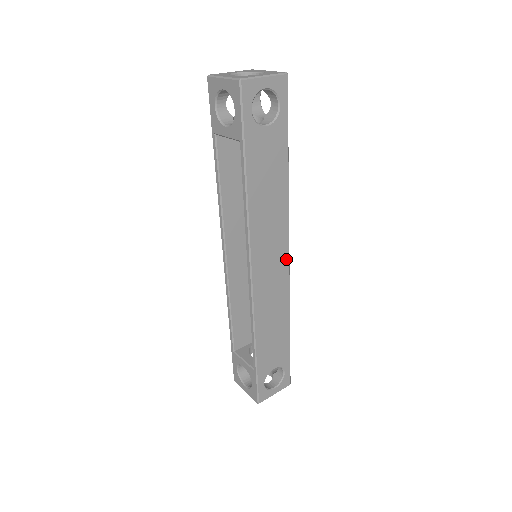
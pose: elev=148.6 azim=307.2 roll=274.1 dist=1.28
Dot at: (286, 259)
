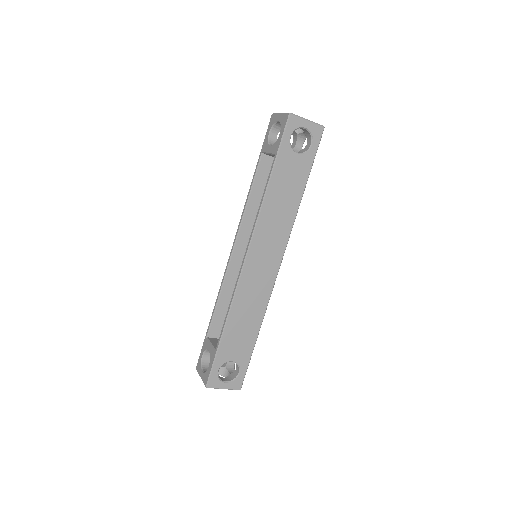
Dot at: (277, 265)
